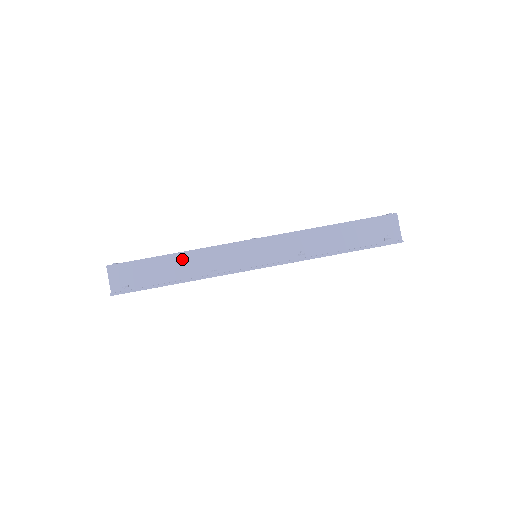
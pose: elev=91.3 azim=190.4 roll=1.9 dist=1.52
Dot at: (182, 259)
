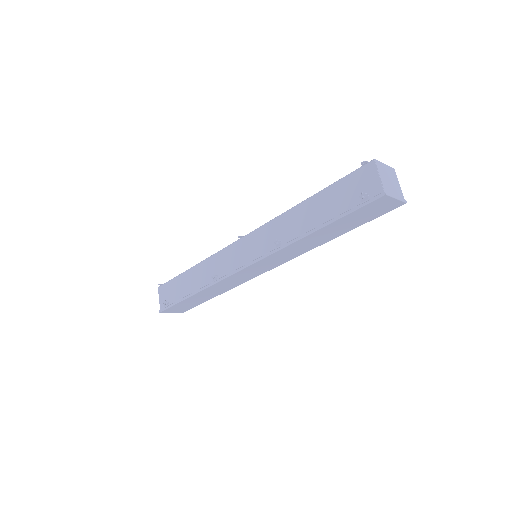
Dot at: (196, 271)
